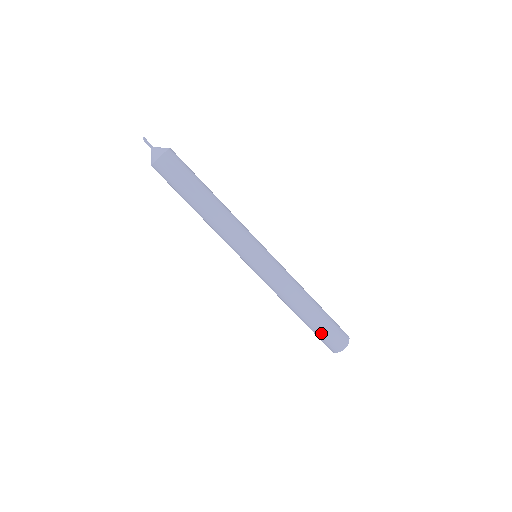
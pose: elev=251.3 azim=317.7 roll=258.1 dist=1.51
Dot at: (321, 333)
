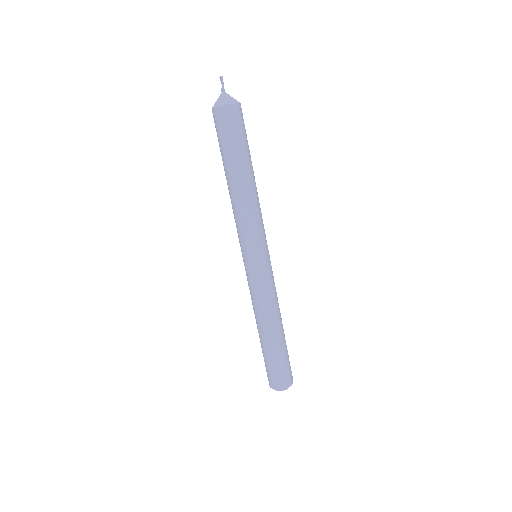
Dot at: (281, 362)
